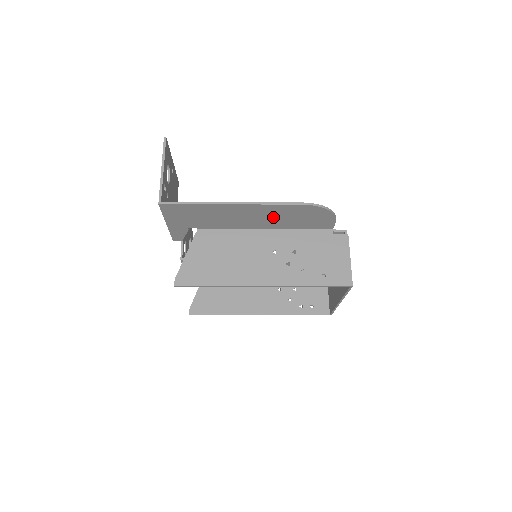
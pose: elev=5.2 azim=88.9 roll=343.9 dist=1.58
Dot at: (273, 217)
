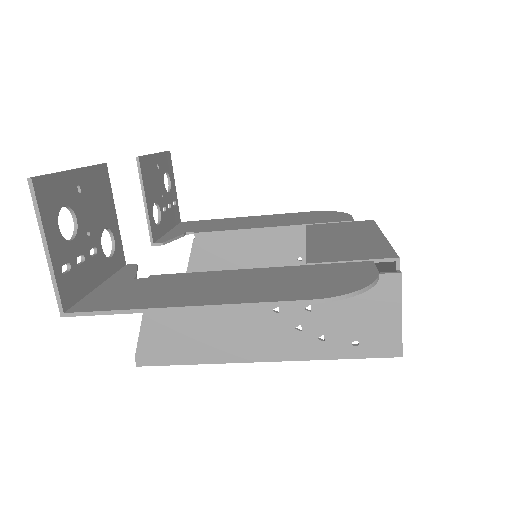
Dot at: (264, 287)
